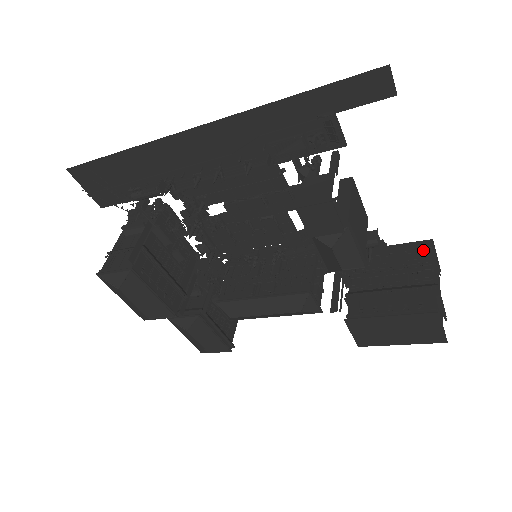
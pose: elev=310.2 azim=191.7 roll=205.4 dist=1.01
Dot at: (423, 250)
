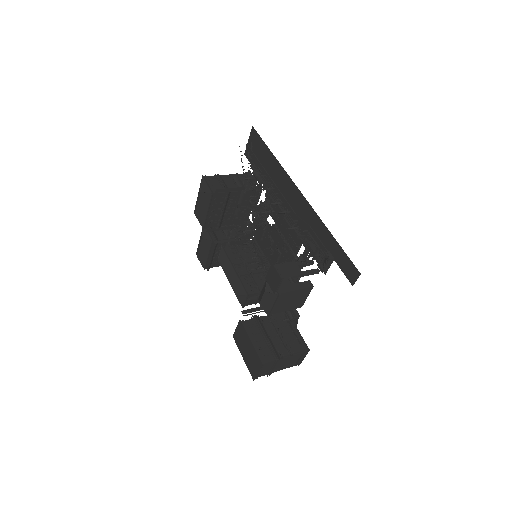
Dot at: (301, 347)
